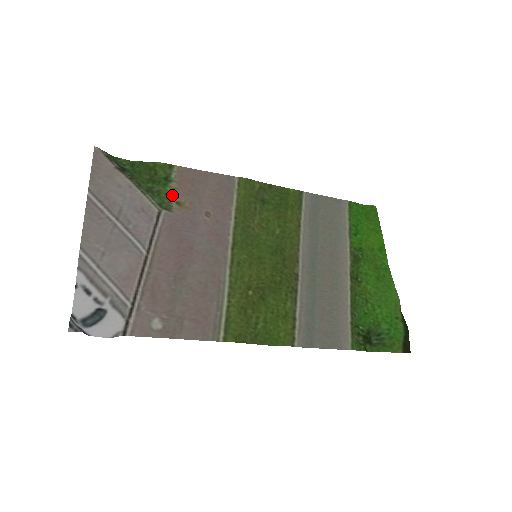
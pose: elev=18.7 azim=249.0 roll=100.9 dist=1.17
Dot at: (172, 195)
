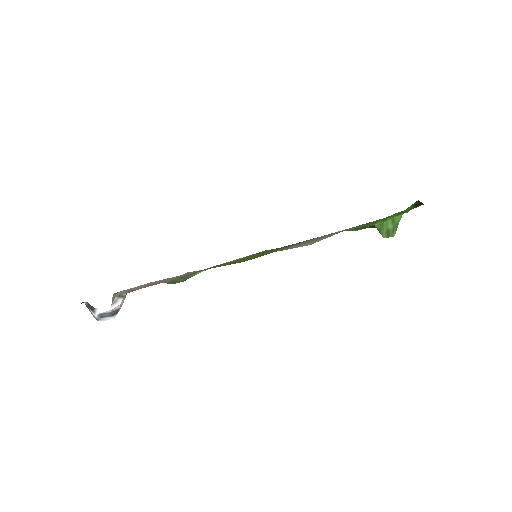
Dot at: occluded
